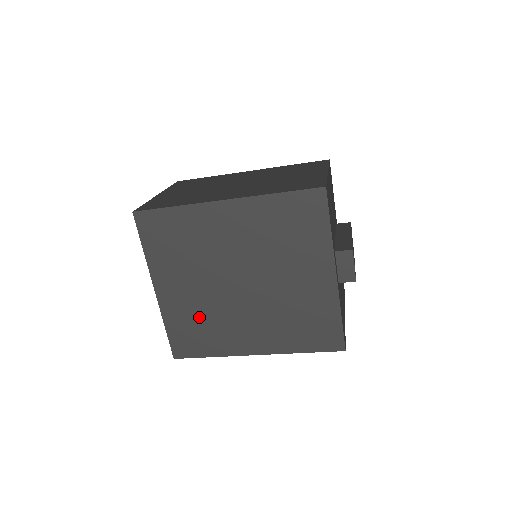
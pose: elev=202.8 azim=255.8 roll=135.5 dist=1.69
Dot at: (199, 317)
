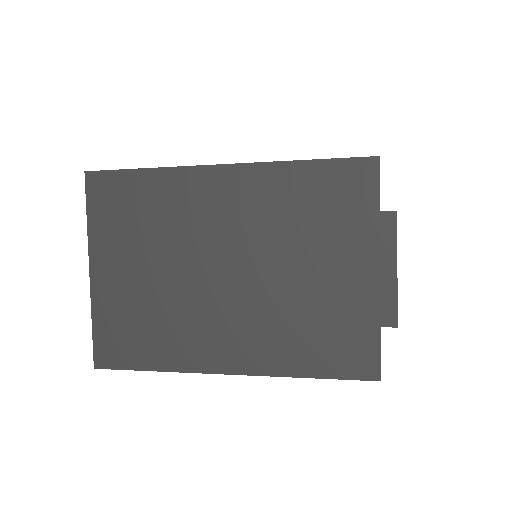
Dot at: occluded
